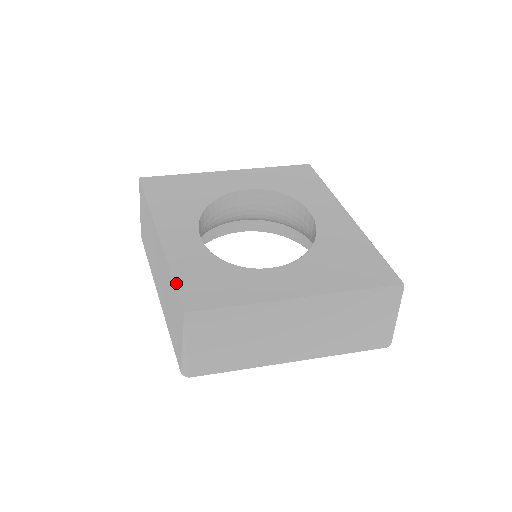
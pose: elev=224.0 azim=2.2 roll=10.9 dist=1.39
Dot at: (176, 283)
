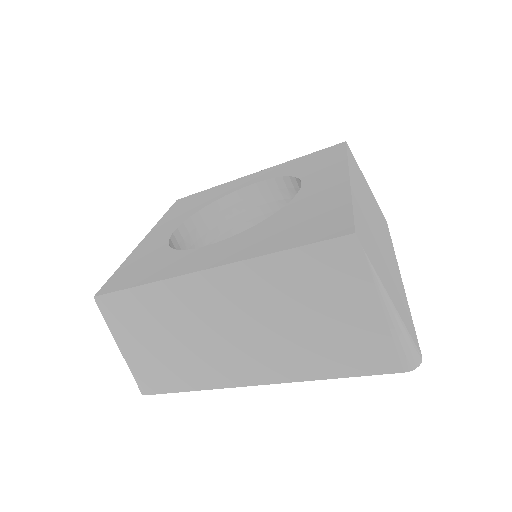
Dot at: (115, 273)
